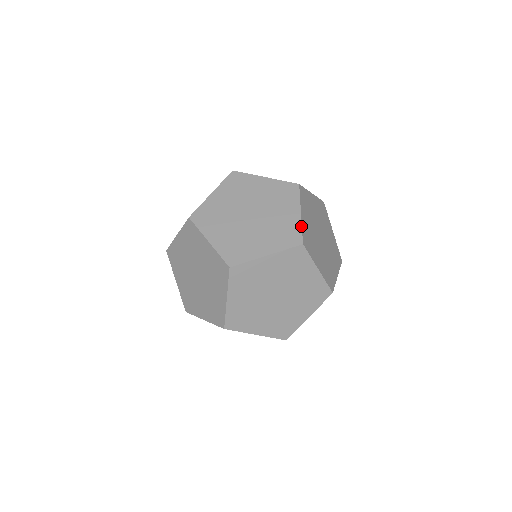
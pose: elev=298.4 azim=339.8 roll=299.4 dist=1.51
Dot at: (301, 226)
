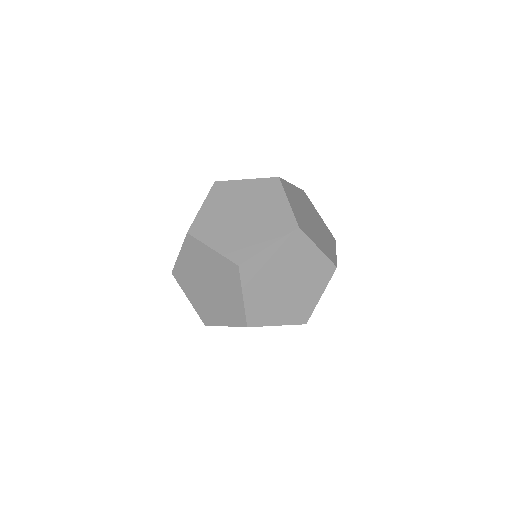
Dot at: (292, 212)
